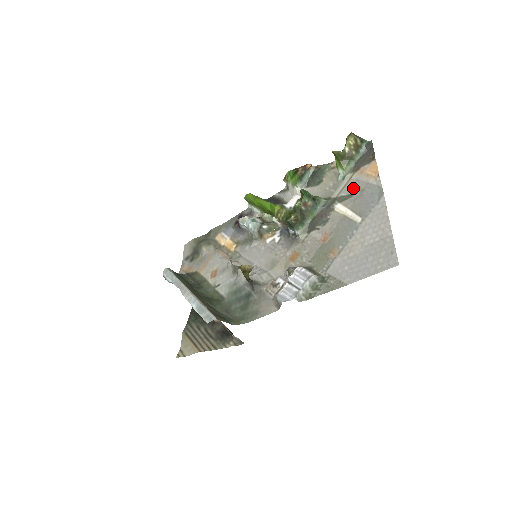
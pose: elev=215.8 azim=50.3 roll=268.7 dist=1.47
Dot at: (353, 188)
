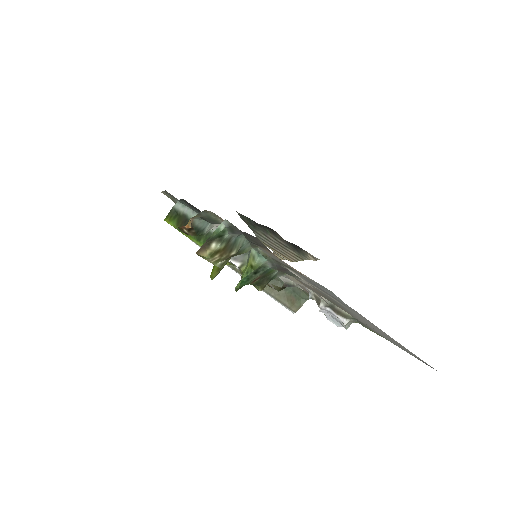
Dot at: occluded
